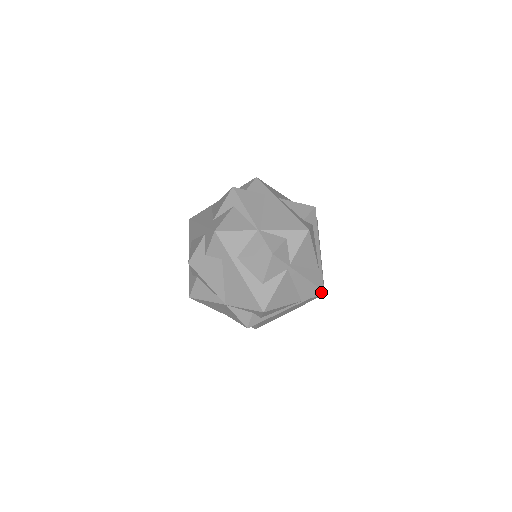
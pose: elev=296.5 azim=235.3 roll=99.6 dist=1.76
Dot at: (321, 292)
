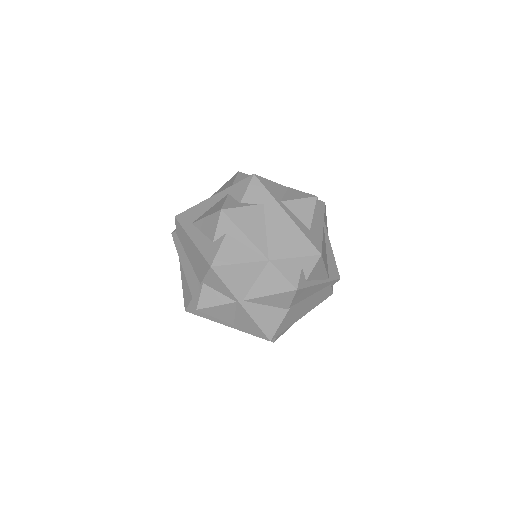
Dot at: (339, 278)
